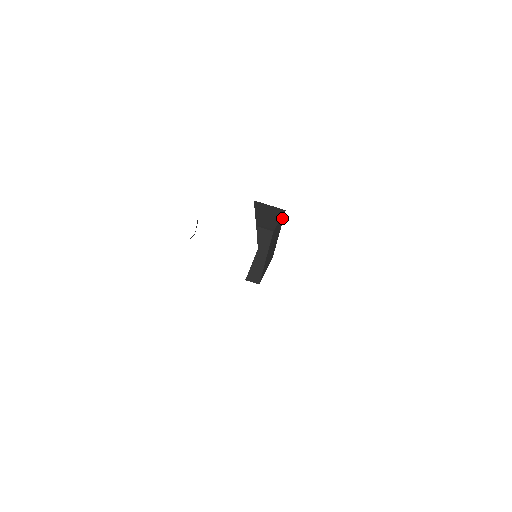
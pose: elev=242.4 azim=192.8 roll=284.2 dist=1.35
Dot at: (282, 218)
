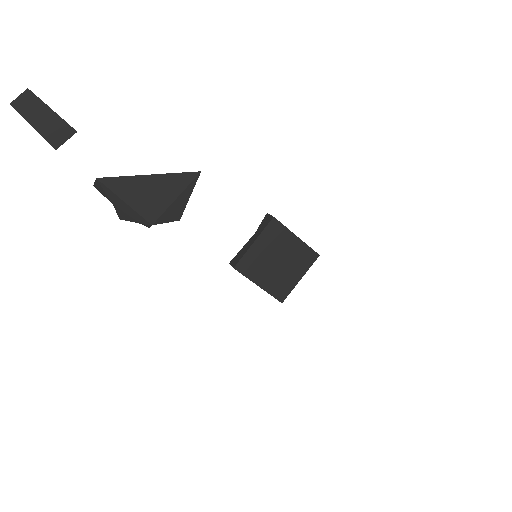
Dot at: (308, 253)
